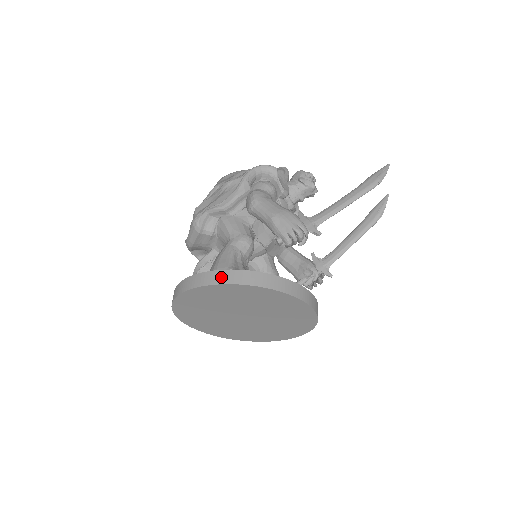
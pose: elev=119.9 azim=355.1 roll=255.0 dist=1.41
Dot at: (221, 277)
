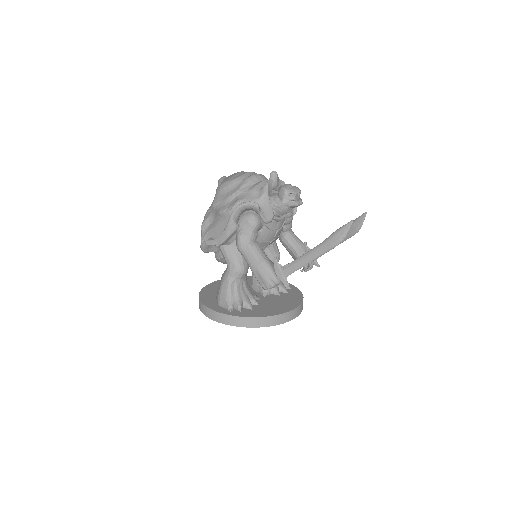
Dot at: (220, 318)
